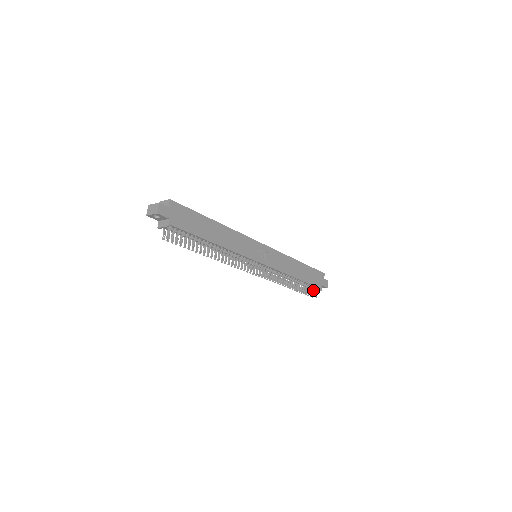
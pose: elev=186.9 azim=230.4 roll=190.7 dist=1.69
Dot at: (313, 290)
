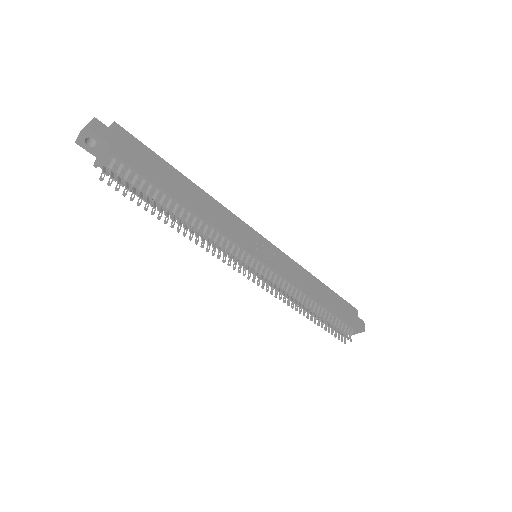
Dot at: (345, 329)
